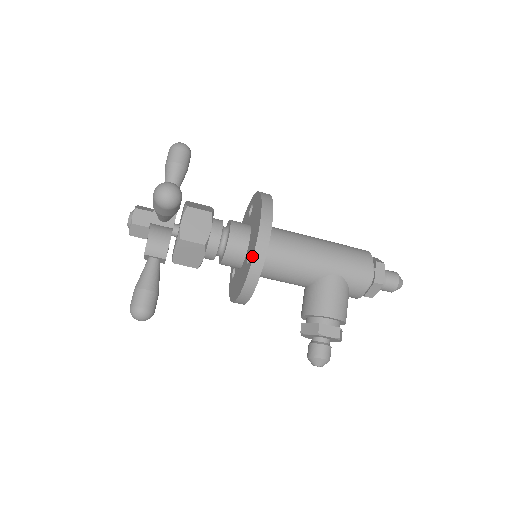
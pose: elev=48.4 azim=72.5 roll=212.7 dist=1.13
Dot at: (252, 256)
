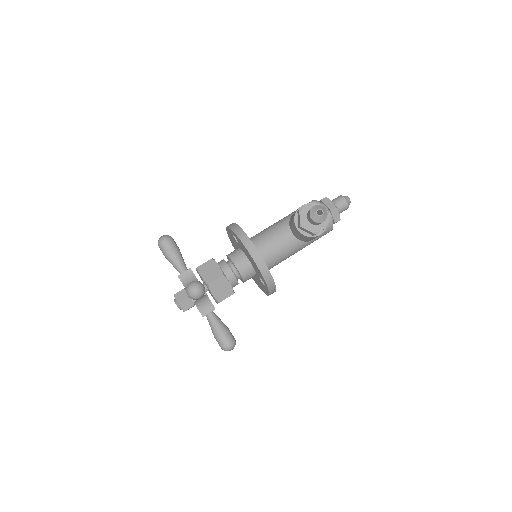
Dot at: (229, 229)
